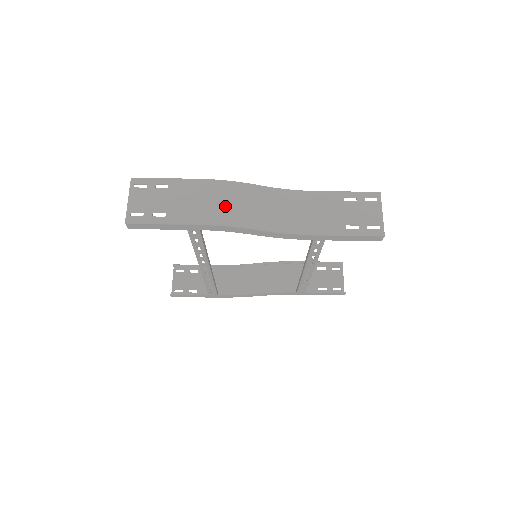
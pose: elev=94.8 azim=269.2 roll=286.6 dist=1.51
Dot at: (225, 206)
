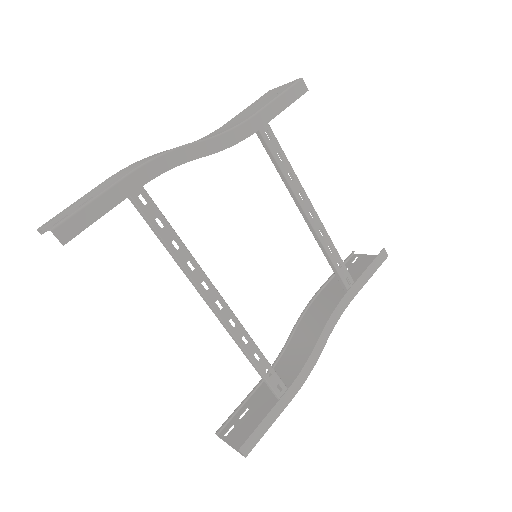
Dot at: occluded
